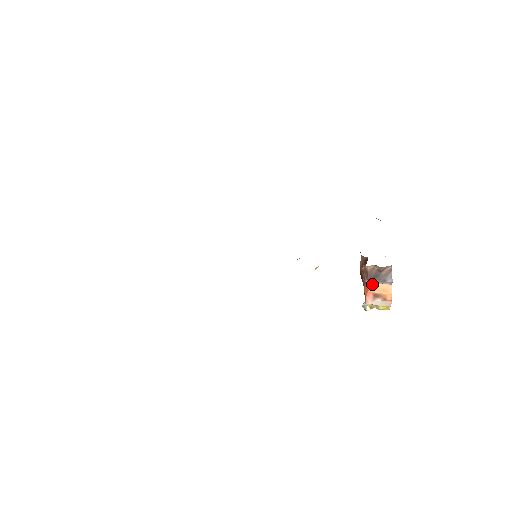
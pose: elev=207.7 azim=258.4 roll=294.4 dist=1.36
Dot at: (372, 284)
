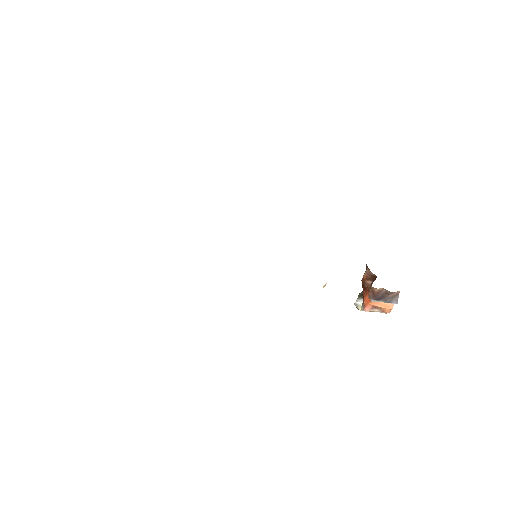
Dot at: (375, 301)
